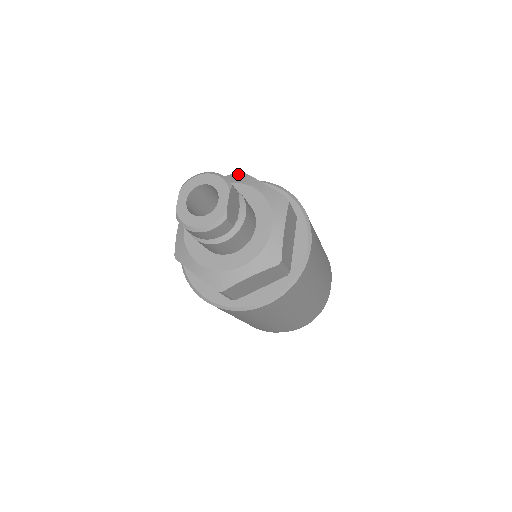
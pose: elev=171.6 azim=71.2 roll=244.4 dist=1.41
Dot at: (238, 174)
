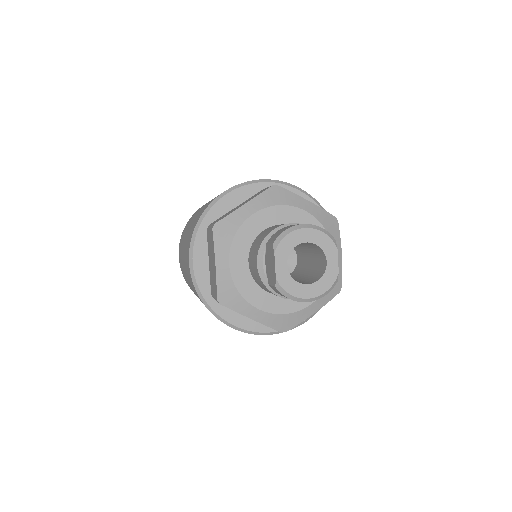
Dot at: (276, 190)
